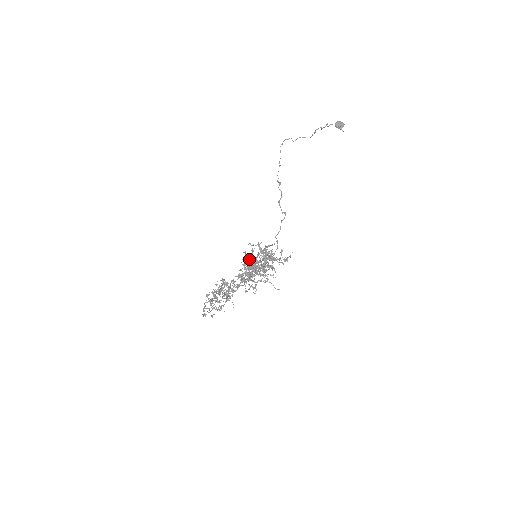
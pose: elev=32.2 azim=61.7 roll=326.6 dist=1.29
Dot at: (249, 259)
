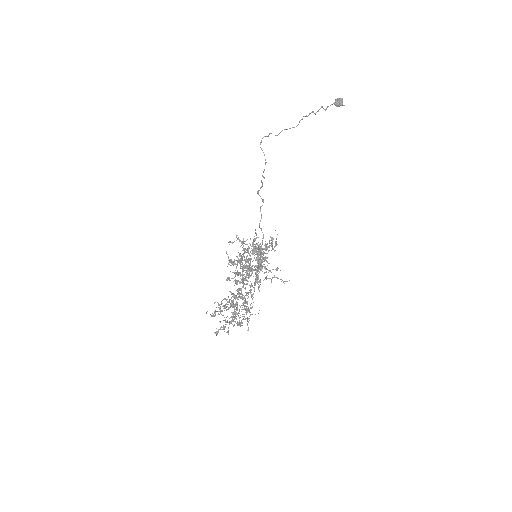
Dot at: (239, 259)
